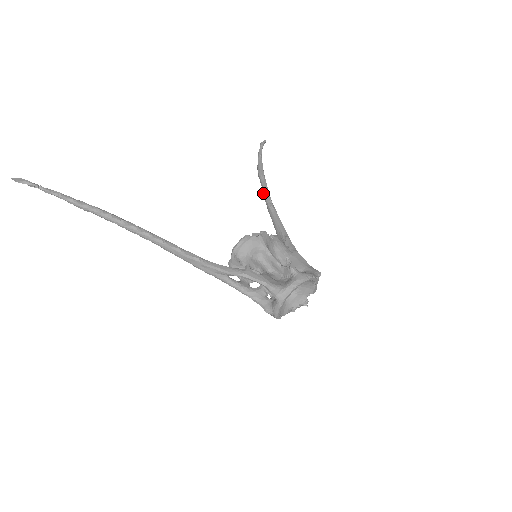
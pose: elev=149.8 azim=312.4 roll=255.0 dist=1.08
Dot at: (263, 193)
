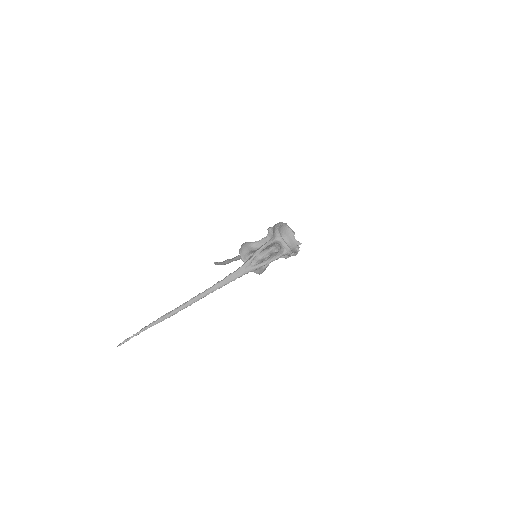
Dot at: (235, 259)
